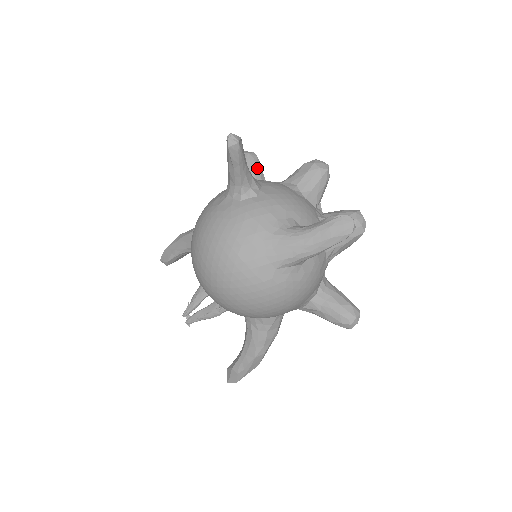
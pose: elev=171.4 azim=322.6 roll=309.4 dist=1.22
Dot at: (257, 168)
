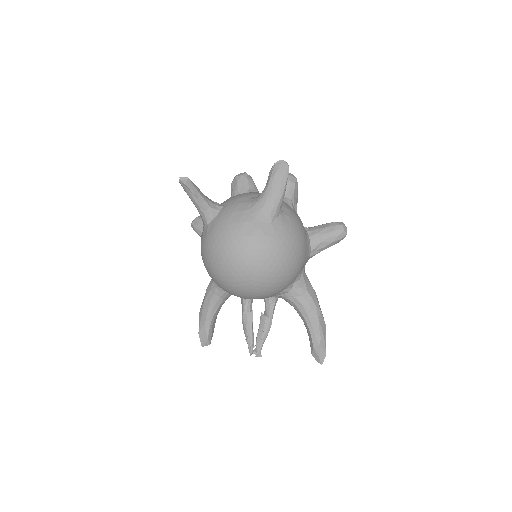
Dot at: occluded
